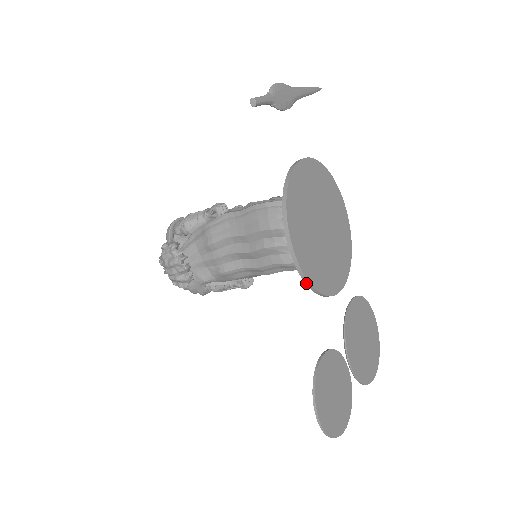
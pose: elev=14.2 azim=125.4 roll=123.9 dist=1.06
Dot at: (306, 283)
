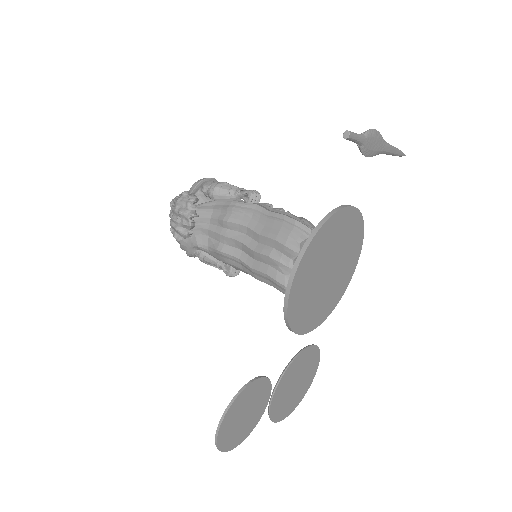
Dot at: (284, 311)
